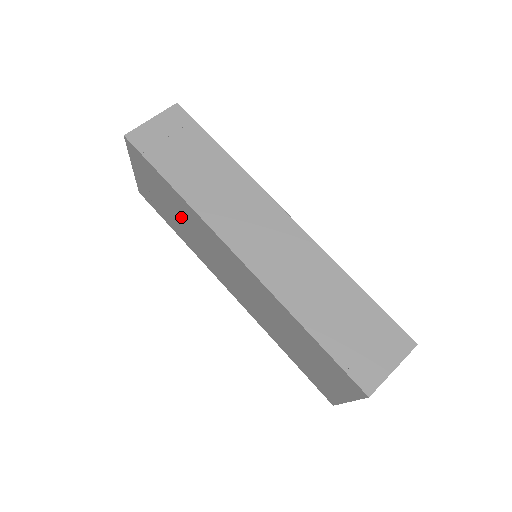
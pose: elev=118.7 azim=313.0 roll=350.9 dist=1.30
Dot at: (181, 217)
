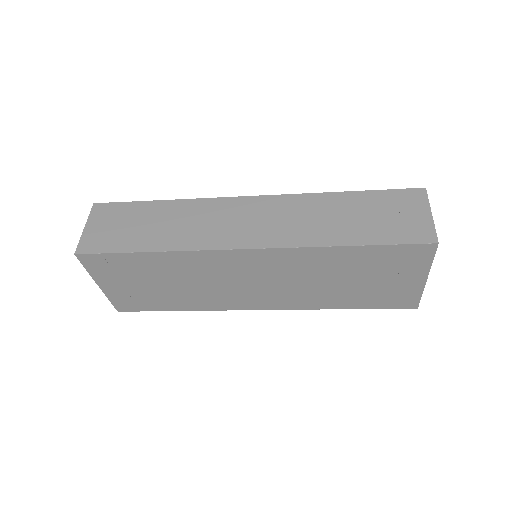
Dot at: (174, 280)
